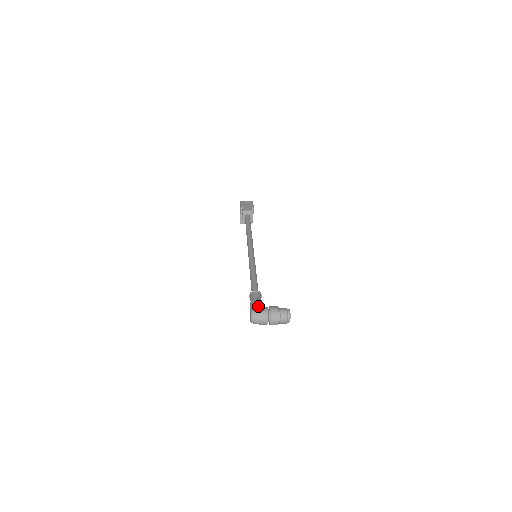
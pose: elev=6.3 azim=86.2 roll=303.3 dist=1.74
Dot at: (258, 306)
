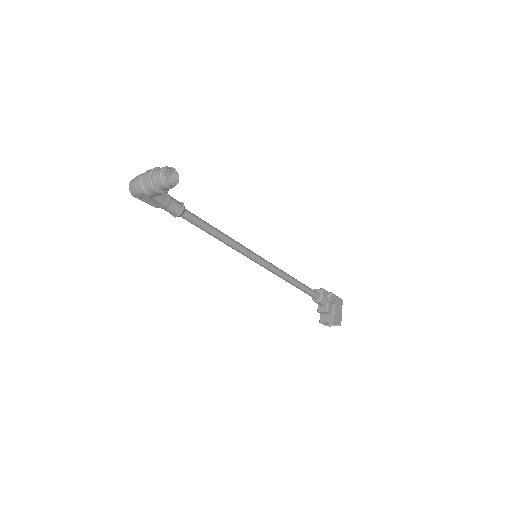
Dot at: occluded
